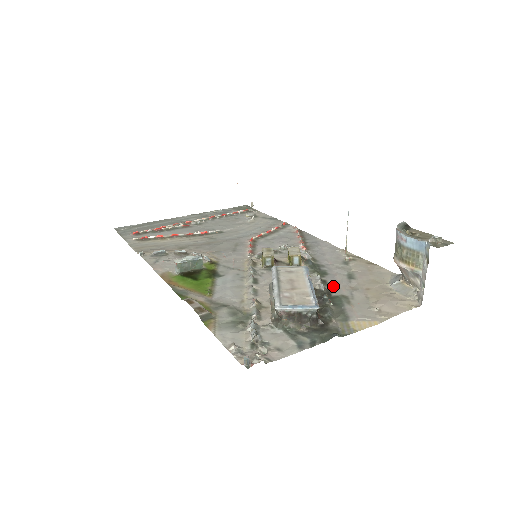
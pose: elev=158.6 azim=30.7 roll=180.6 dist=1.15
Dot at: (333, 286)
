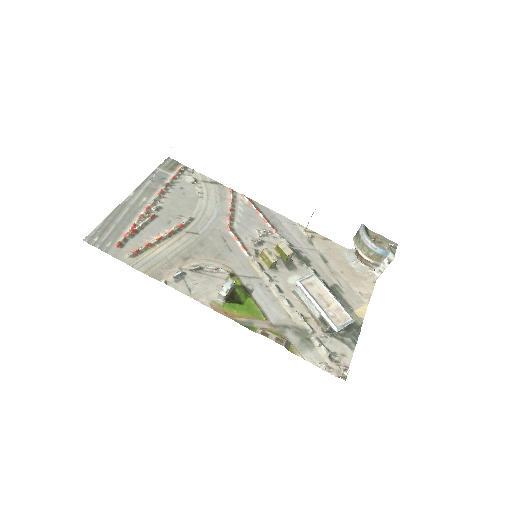
Dot at: (323, 276)
